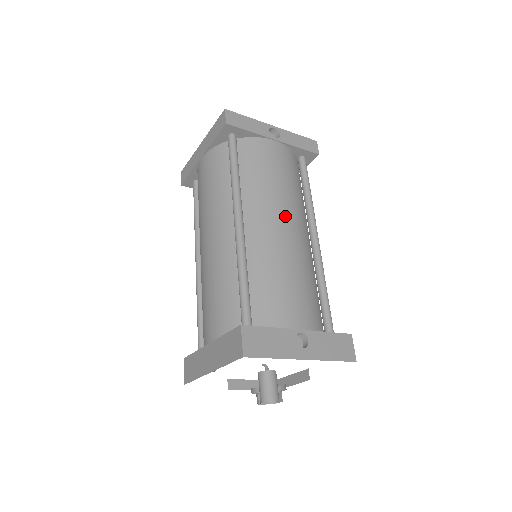
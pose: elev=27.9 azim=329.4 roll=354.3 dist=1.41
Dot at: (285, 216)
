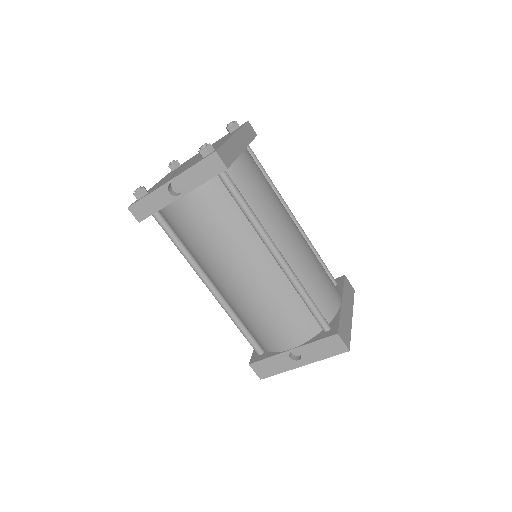
Dot at: (234, 270)
